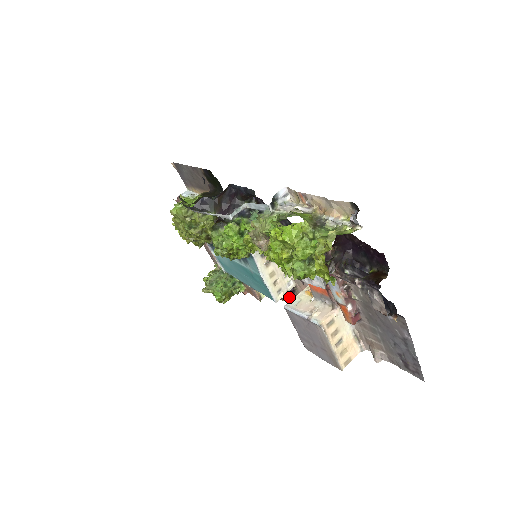
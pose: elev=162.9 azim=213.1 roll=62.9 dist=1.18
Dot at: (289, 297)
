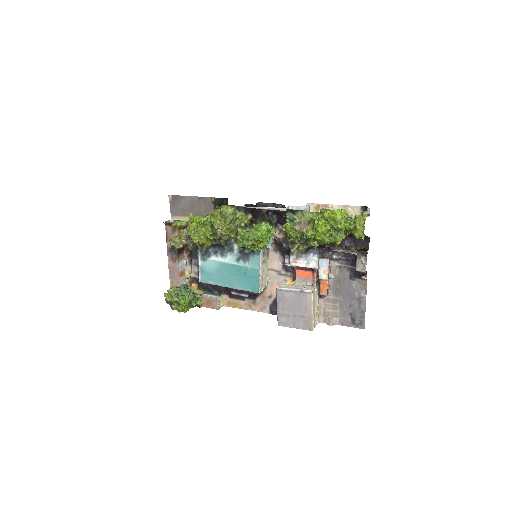
Dot at: (250, 302)
